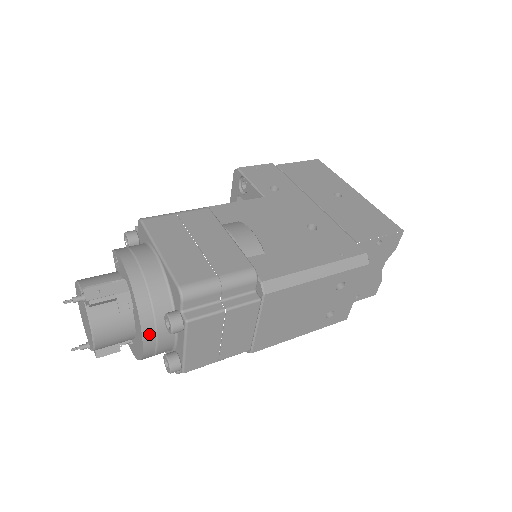
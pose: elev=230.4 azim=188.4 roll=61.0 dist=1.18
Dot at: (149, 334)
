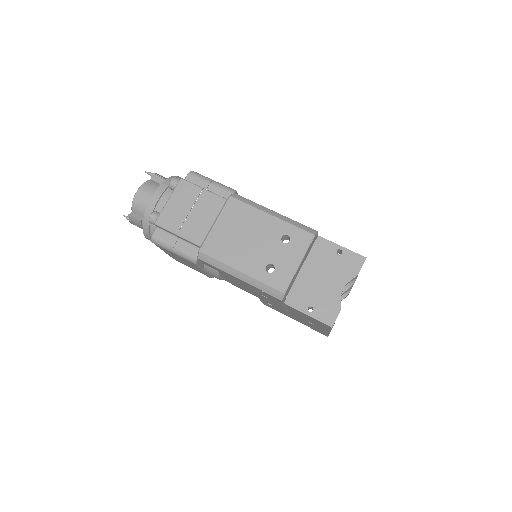
Dot at: (161, 190)
